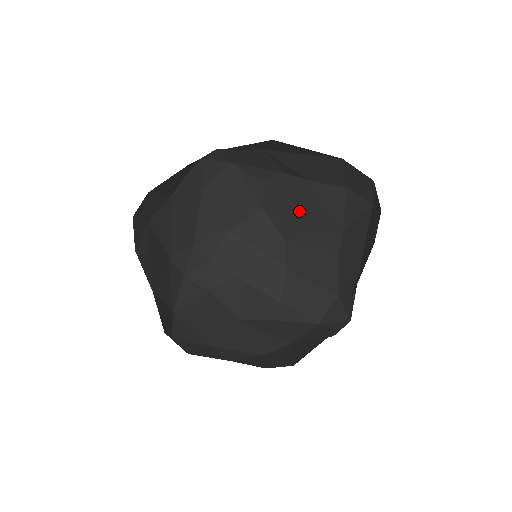
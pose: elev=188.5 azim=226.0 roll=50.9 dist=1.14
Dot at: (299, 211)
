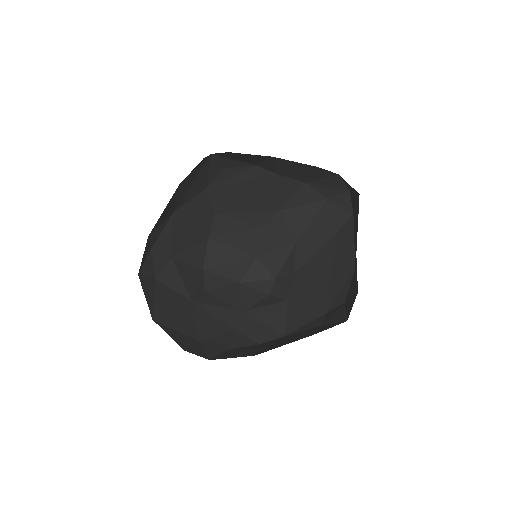
Dot at: (249, 194)
